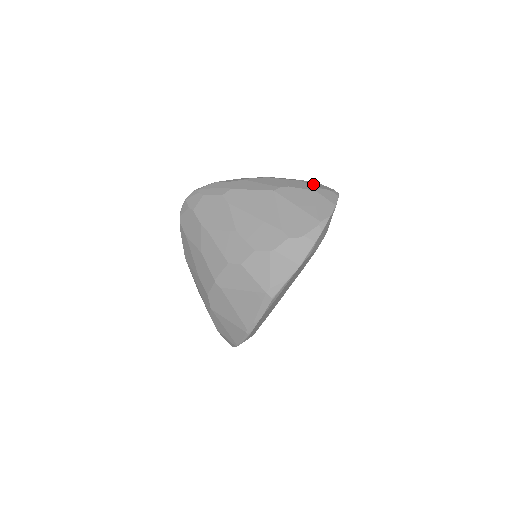
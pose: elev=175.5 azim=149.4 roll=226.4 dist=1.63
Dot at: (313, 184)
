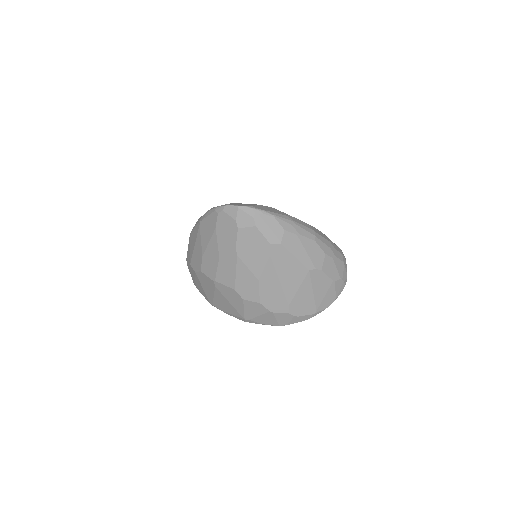
Dot at: (339, 267)
